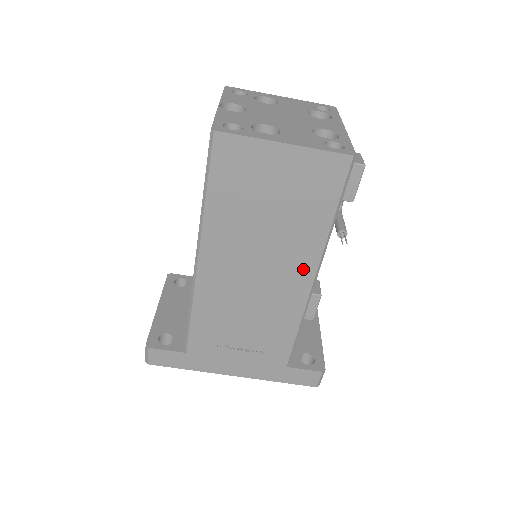
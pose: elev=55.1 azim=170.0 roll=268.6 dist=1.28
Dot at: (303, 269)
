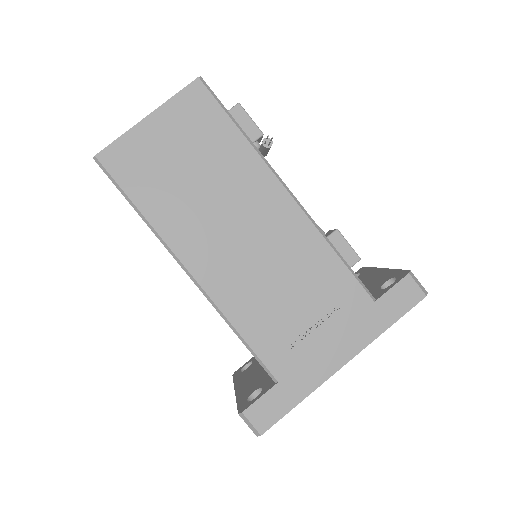
Dot at: (270, 193)
